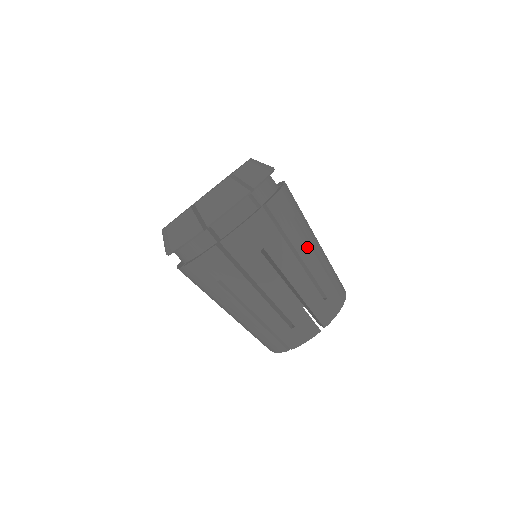
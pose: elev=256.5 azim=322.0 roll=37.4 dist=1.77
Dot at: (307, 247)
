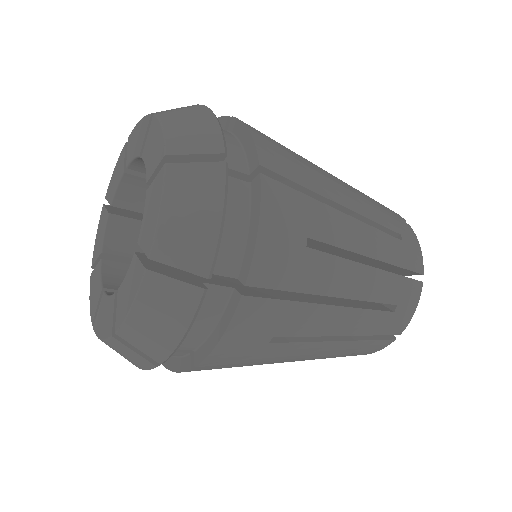
Dot at: (307, 347)
